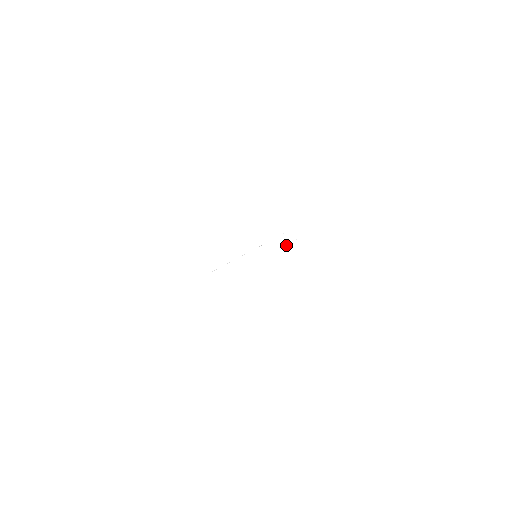
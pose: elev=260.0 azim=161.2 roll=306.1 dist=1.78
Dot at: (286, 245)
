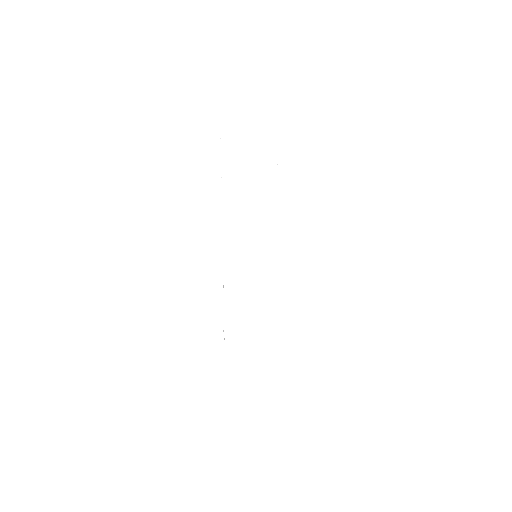
Dot at: occluded
